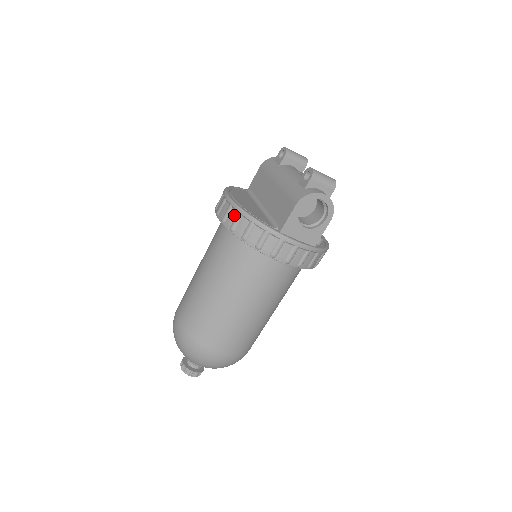
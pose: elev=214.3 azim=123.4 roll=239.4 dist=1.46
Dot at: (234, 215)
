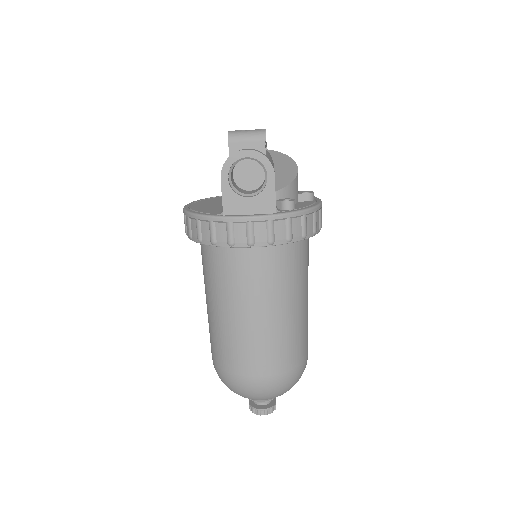
Dot at: (187, 222)
